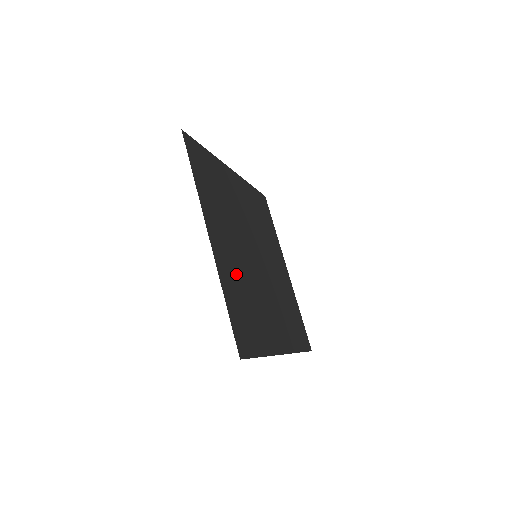
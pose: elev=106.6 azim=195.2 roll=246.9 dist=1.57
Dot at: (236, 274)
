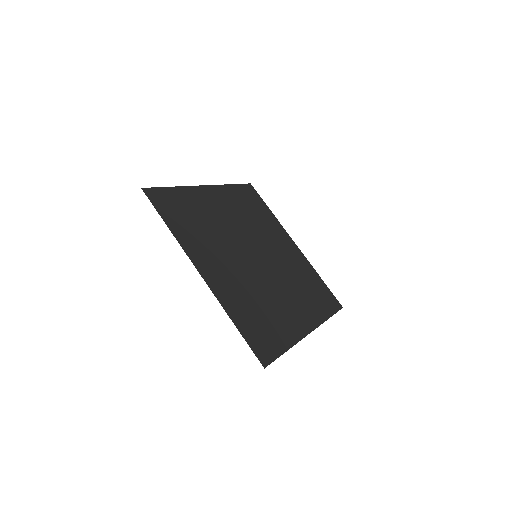
Dot at: (239, 290)
